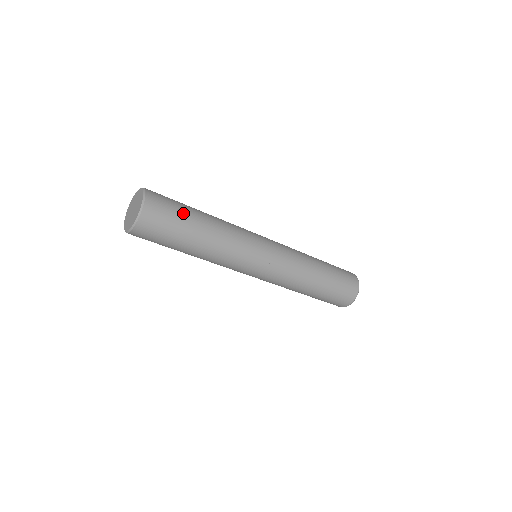
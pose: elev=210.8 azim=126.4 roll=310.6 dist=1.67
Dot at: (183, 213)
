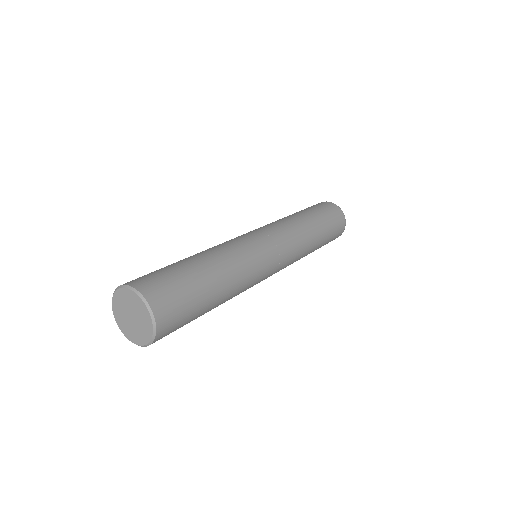
Dot at: (195, 317)
